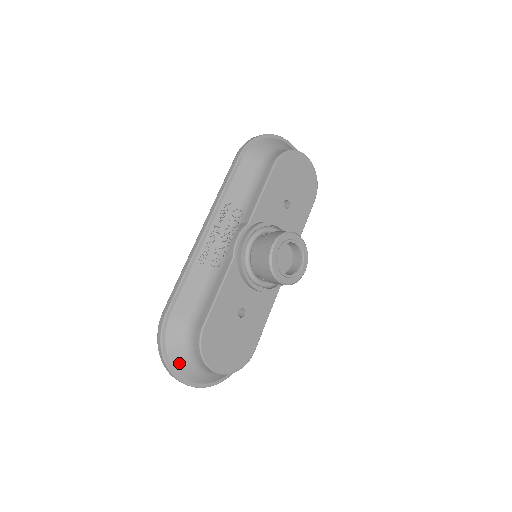
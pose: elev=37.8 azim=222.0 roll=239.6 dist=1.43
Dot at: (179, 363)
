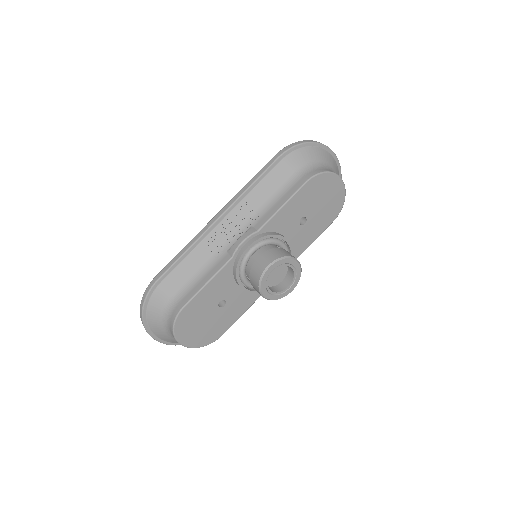
Dot at: (154, 324)
